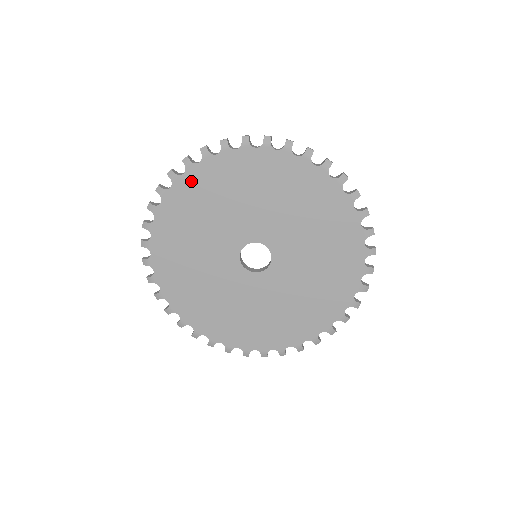
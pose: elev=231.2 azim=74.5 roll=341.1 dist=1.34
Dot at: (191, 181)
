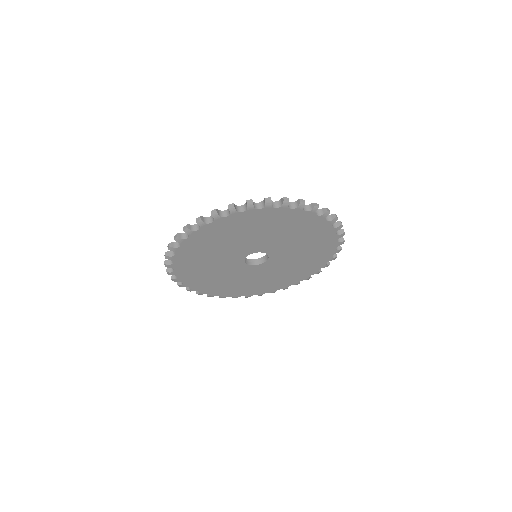
Dot at: (245, 217)
